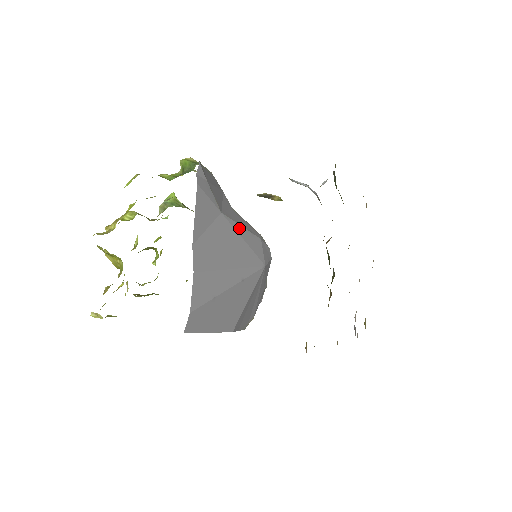
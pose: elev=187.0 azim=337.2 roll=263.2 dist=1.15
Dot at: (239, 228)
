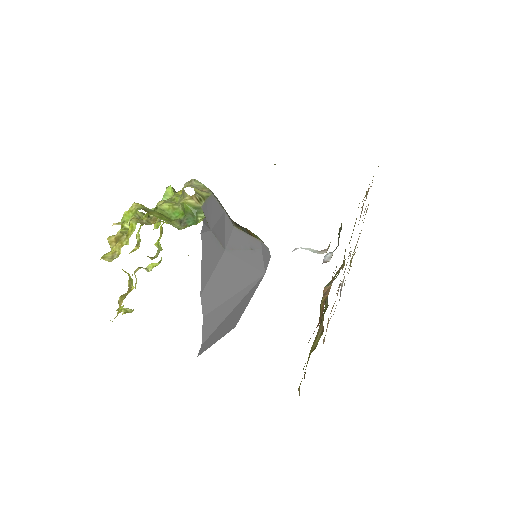
Dot at: (242, 253)
